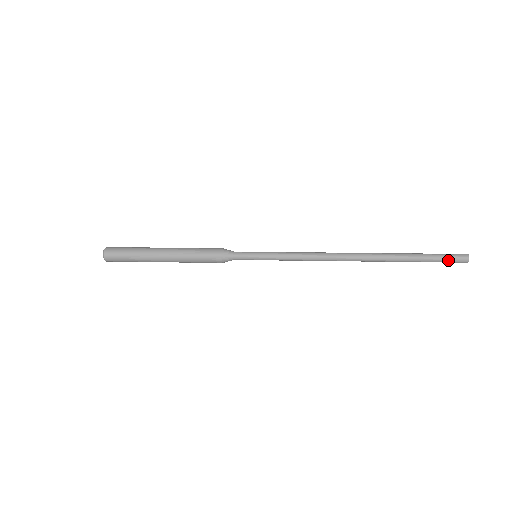
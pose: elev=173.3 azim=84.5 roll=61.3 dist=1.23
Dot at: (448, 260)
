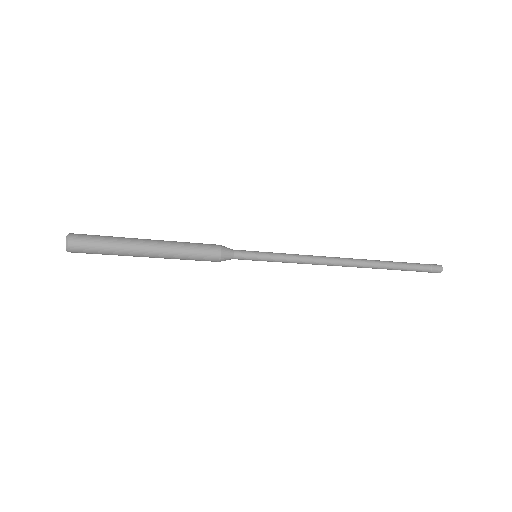
Dot at: (426, 271)
